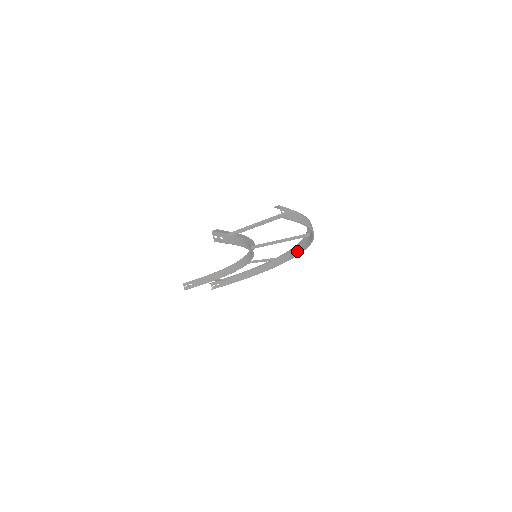
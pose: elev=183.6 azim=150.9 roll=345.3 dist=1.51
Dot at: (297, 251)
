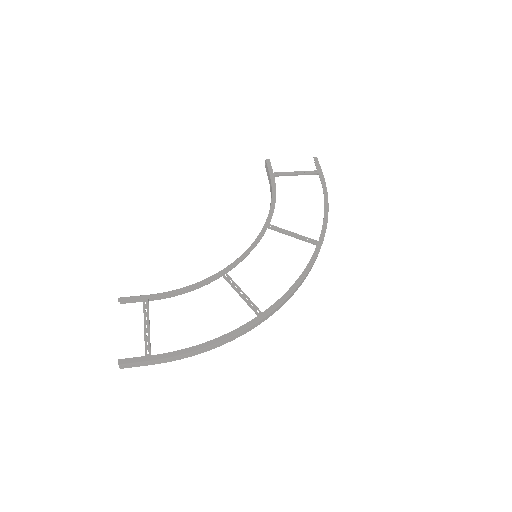
Dot at: (303, 280)
